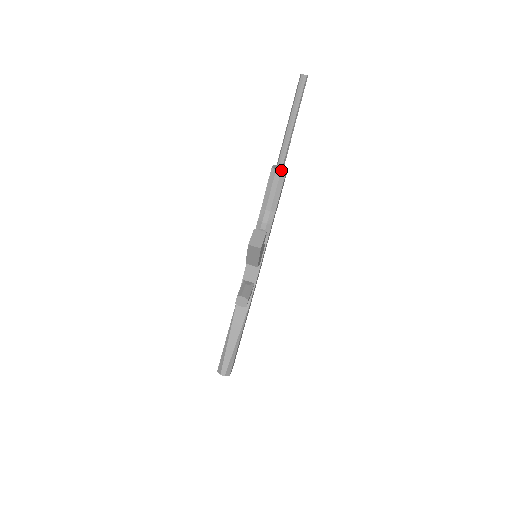
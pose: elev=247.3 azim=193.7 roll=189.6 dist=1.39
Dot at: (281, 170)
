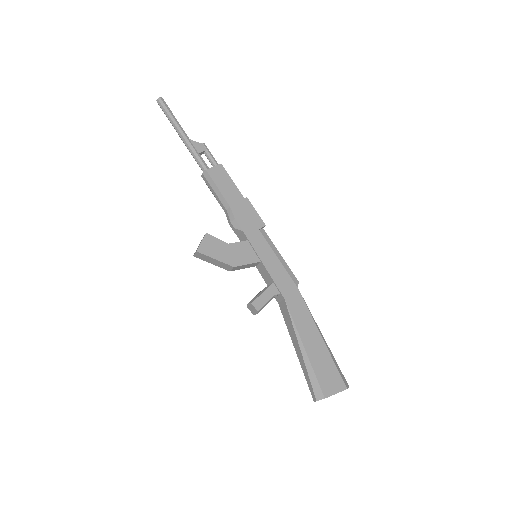
Dot at: (203, 173)
